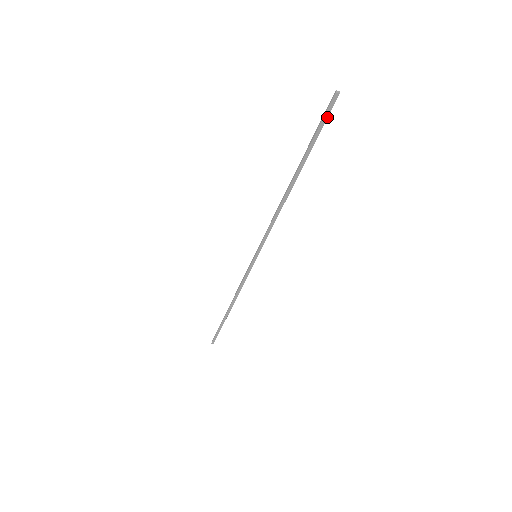
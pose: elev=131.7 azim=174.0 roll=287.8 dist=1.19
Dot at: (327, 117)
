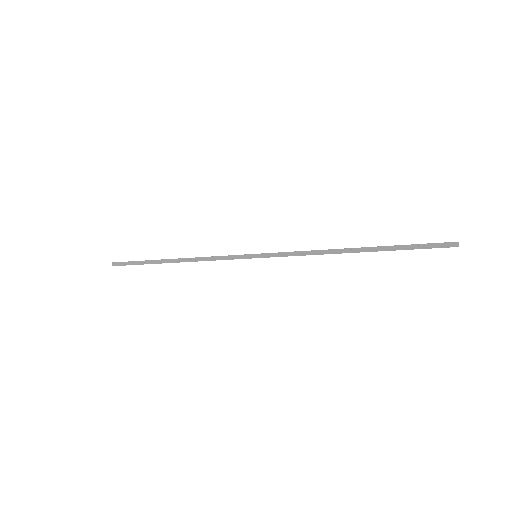
Dot at: occluded
